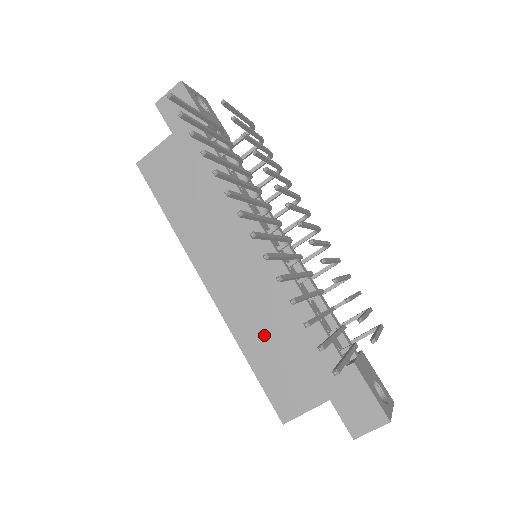
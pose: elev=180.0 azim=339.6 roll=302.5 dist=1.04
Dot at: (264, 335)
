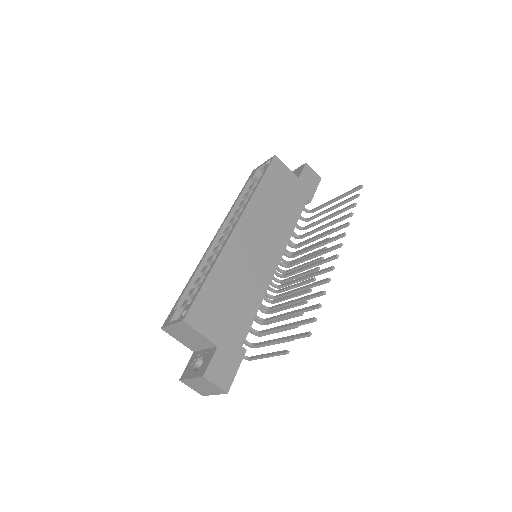
Dot at: (230, 281)
